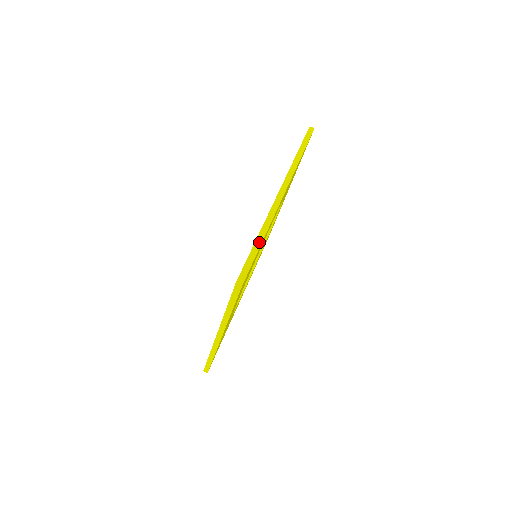
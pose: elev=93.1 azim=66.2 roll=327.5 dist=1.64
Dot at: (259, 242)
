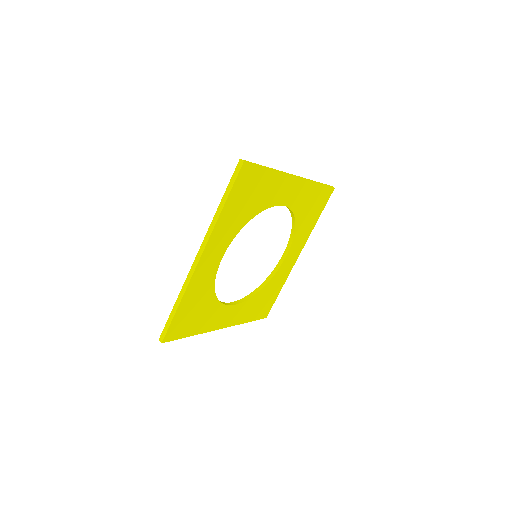
Dot at: (268, 167)
